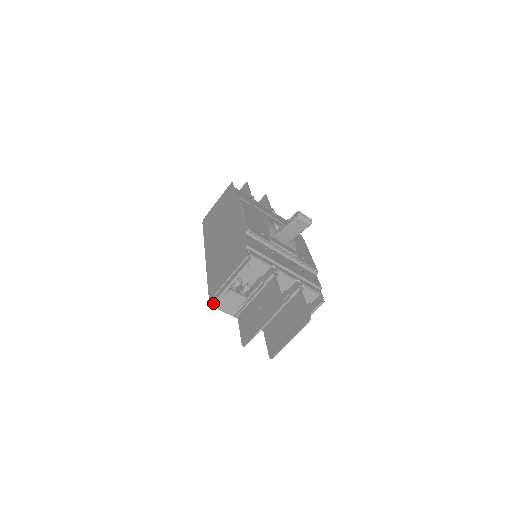
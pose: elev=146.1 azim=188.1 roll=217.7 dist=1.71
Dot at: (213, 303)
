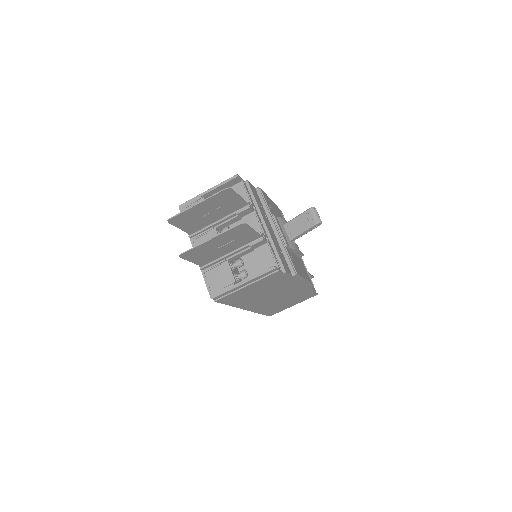
Dot at: (182, 204)
